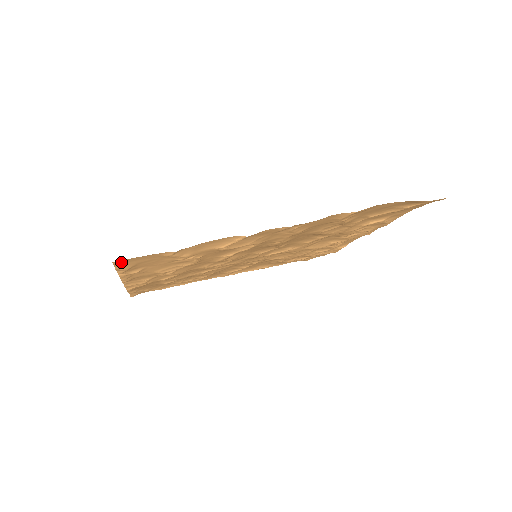
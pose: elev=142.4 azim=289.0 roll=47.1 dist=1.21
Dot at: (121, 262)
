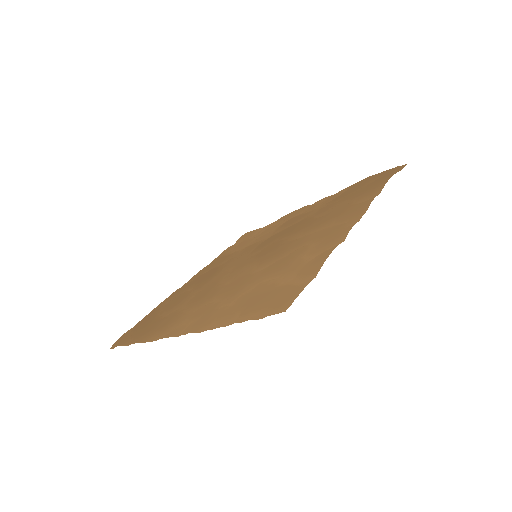
Dot at: (282, 308)
